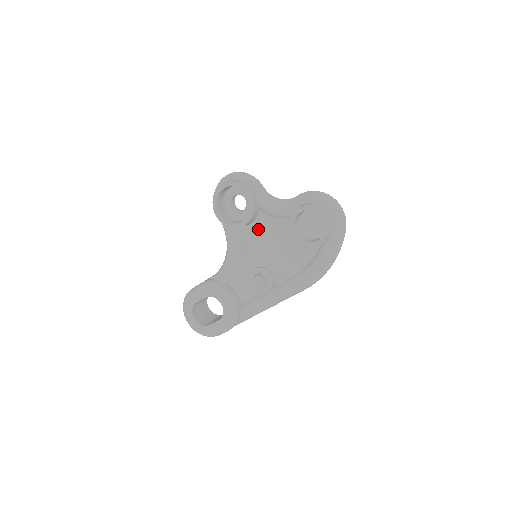
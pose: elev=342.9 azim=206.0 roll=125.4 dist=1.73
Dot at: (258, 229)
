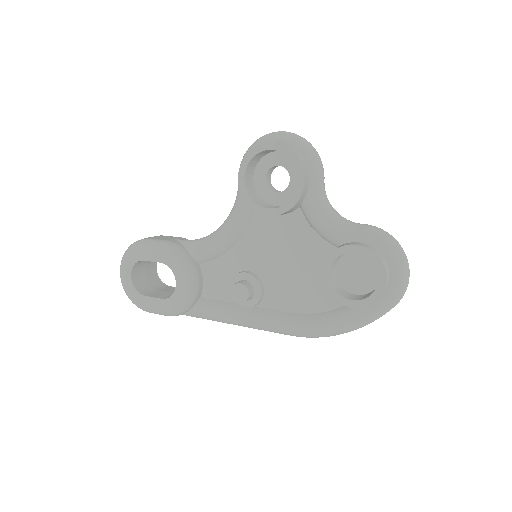
Dot at: (281, 228)
